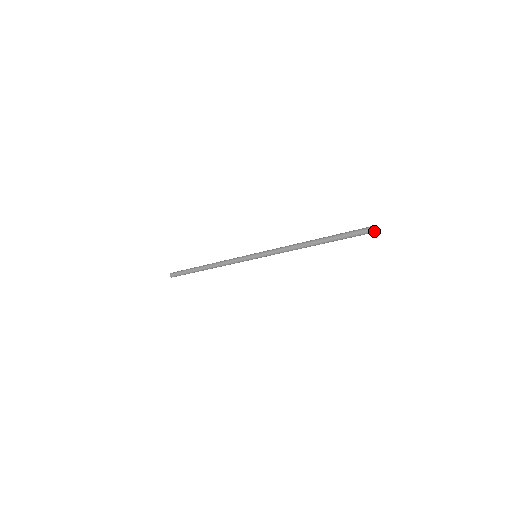
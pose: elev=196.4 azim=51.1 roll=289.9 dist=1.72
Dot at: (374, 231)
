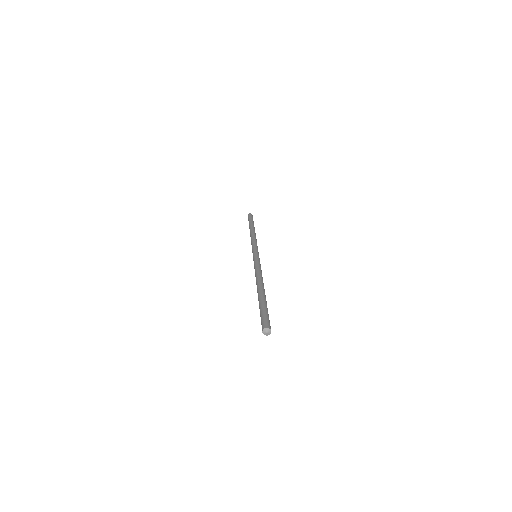
Dot at: (263, 331)
